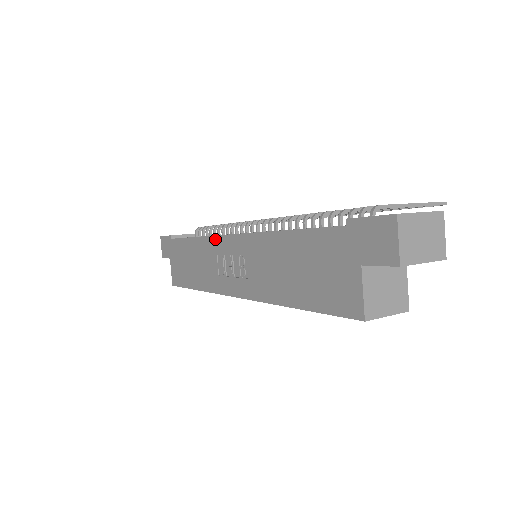
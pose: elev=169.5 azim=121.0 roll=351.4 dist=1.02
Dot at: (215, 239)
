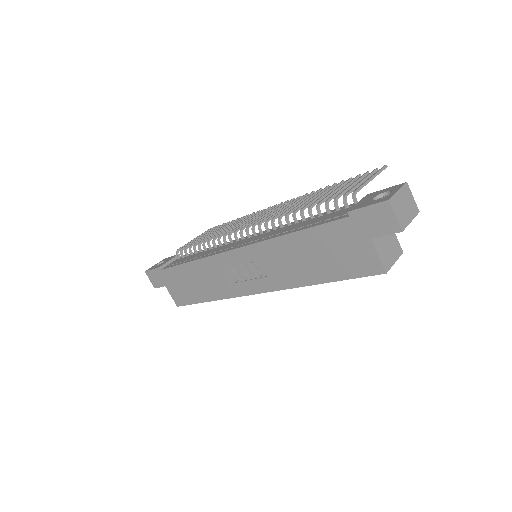
Dot at: (217, 257)
